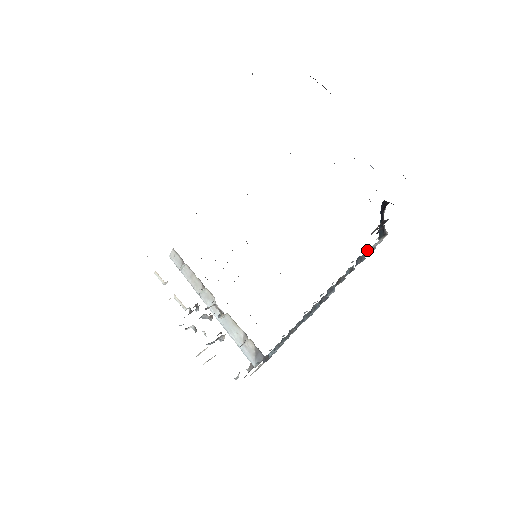
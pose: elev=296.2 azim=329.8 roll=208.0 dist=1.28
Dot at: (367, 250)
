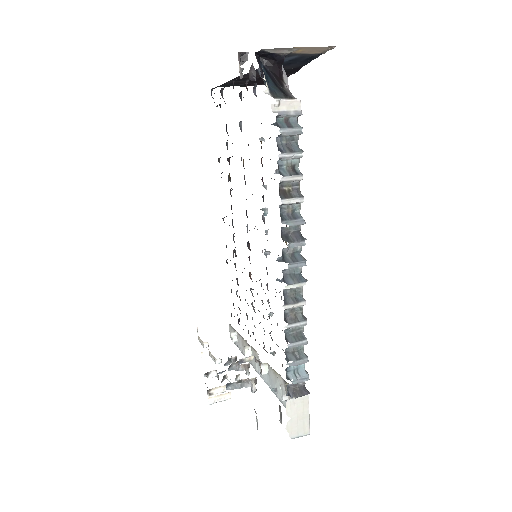
Dot at: (278, 124)
